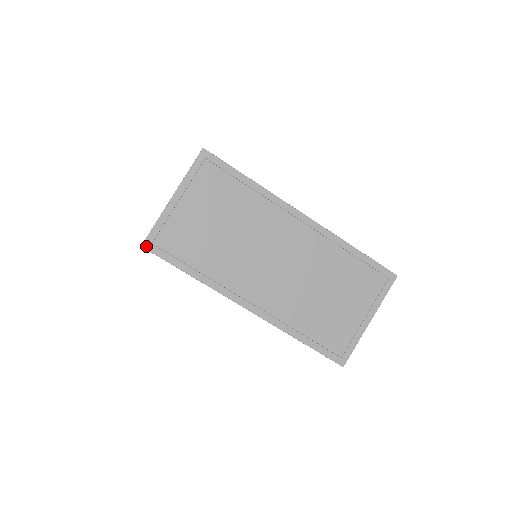
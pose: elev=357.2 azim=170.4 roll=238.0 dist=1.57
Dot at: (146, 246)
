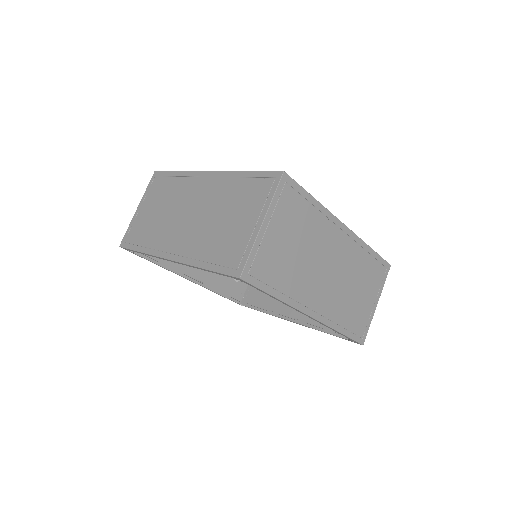
Dot at: (244, 277)
